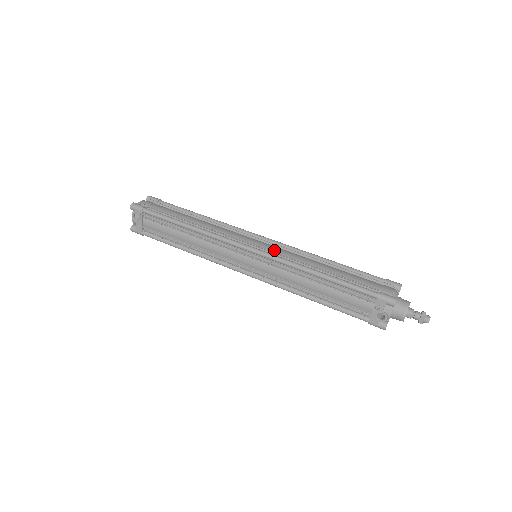
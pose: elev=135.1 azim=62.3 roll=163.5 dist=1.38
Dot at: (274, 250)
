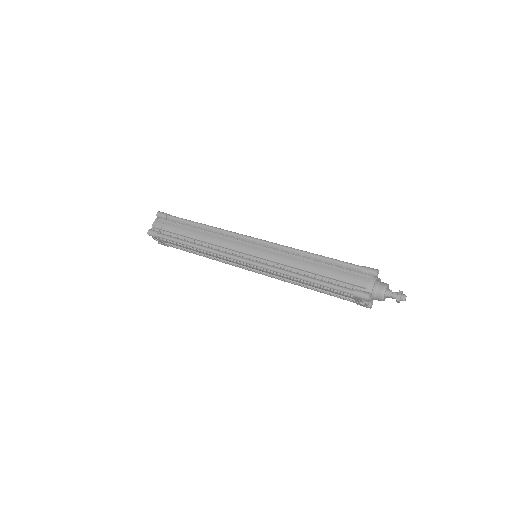
Dot at: (266, 257)
